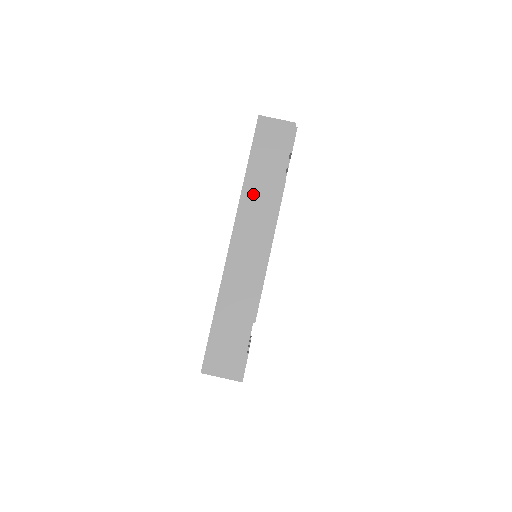
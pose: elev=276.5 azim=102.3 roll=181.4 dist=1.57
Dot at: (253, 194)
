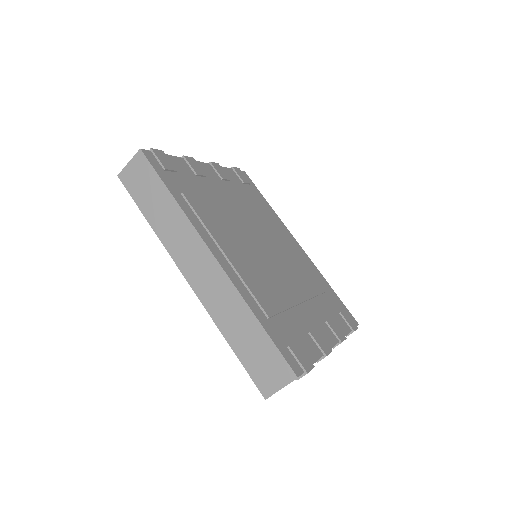
Dot at: (166, 231)
